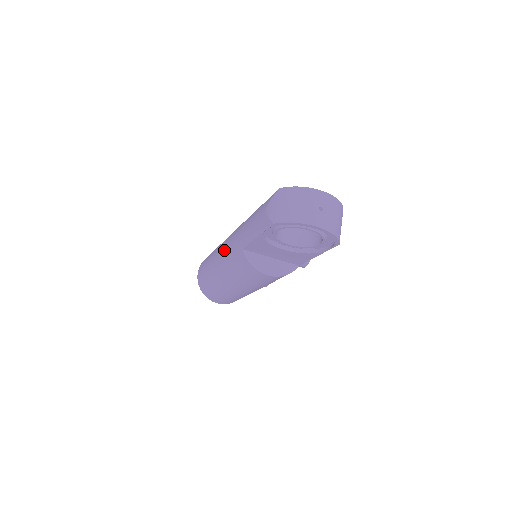
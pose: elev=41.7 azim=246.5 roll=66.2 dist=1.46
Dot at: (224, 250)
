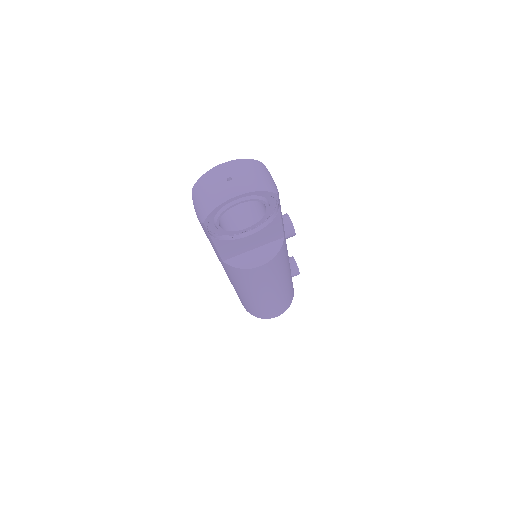
Dot at: occluded
